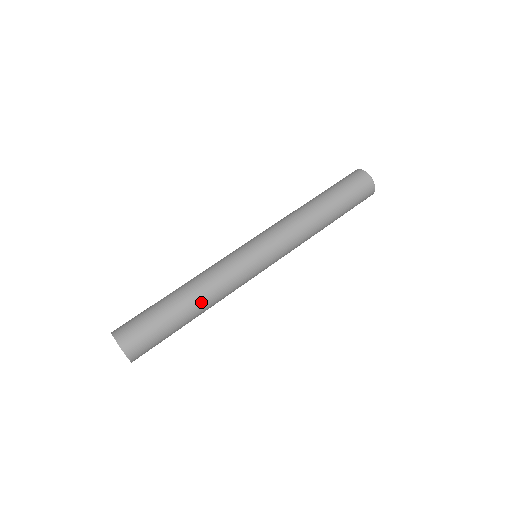
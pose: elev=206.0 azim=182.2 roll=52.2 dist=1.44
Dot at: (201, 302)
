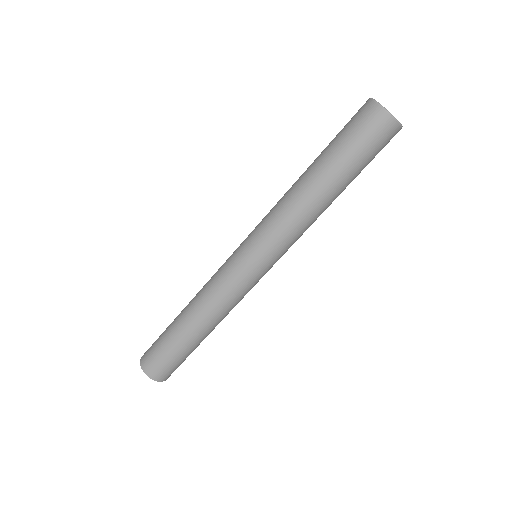
Dot at: (195, 317)
